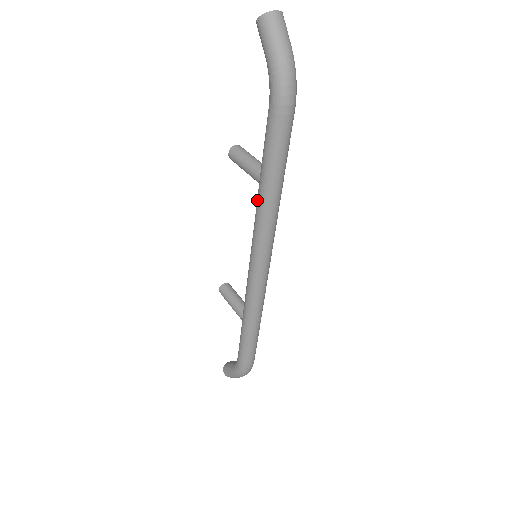
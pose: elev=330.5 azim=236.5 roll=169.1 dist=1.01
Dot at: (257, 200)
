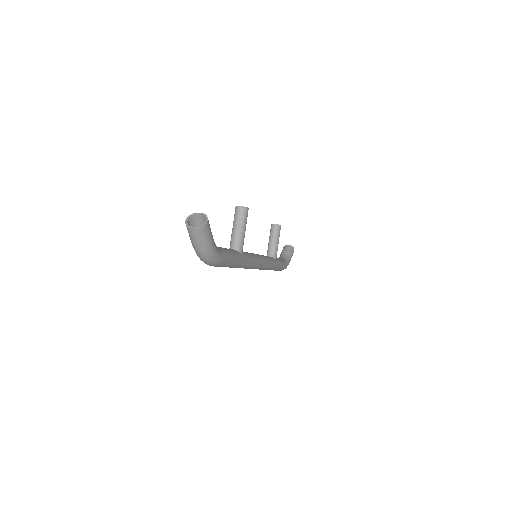
Dot at: occluded
